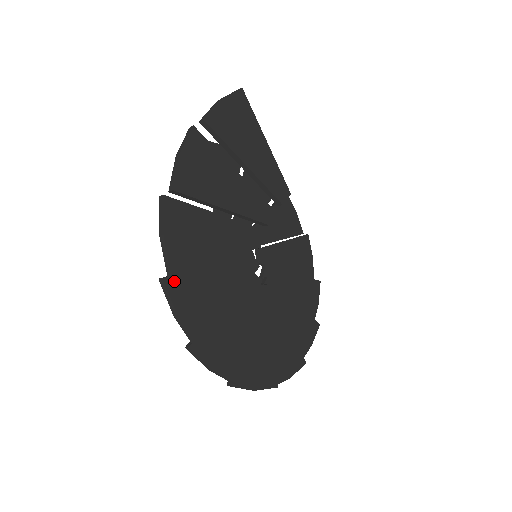
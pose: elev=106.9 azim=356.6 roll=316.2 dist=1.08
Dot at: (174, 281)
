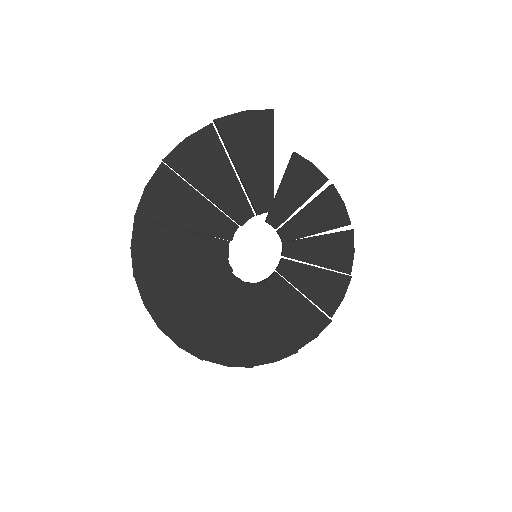
Dot at: (142, 225)
